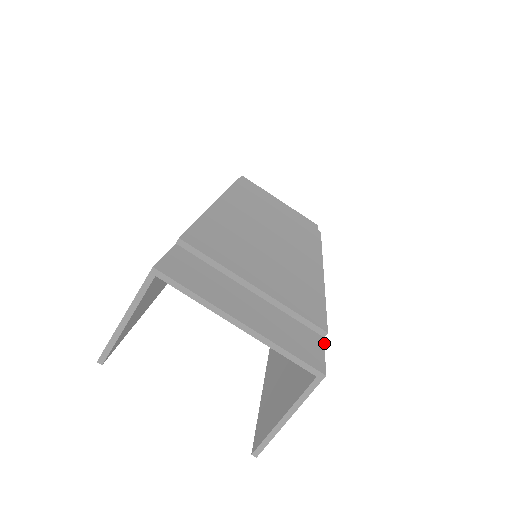
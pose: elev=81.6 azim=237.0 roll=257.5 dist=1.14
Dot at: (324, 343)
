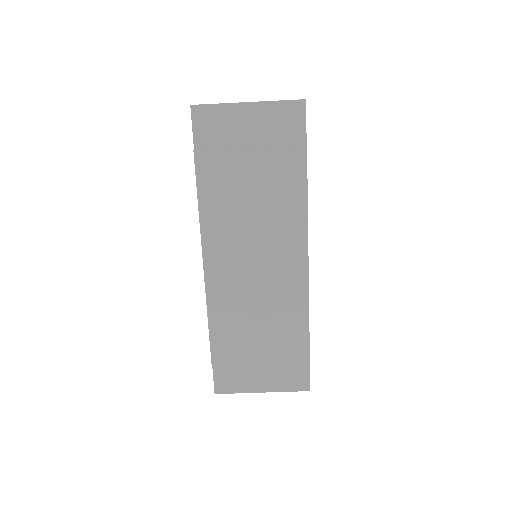
Dot at: (309, 365)
